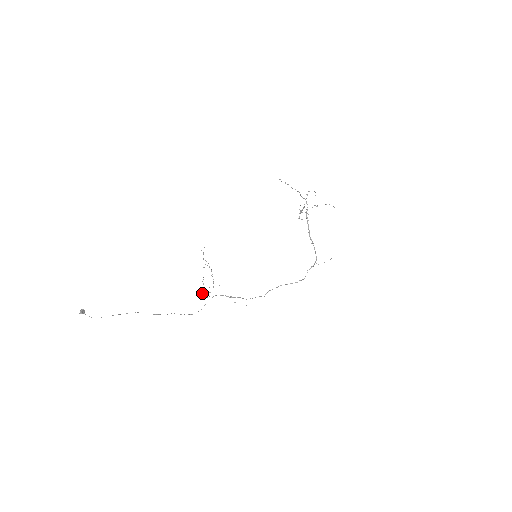
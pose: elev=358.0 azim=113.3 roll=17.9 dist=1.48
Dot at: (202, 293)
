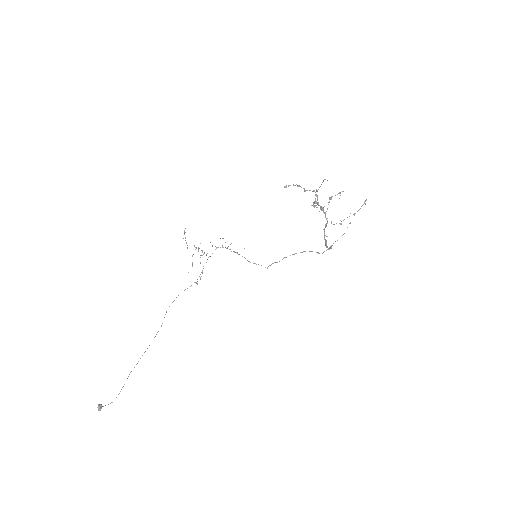
Dot at: occluded
